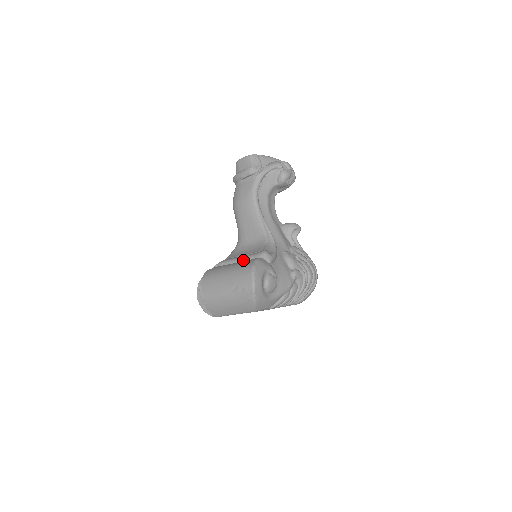
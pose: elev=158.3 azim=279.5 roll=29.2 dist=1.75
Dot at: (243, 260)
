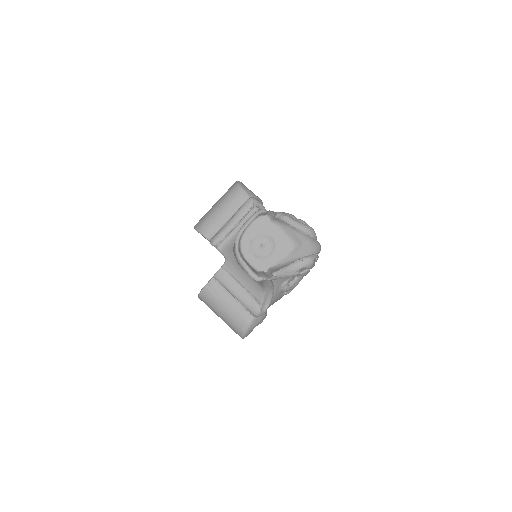
Dot at: (238, 301)
